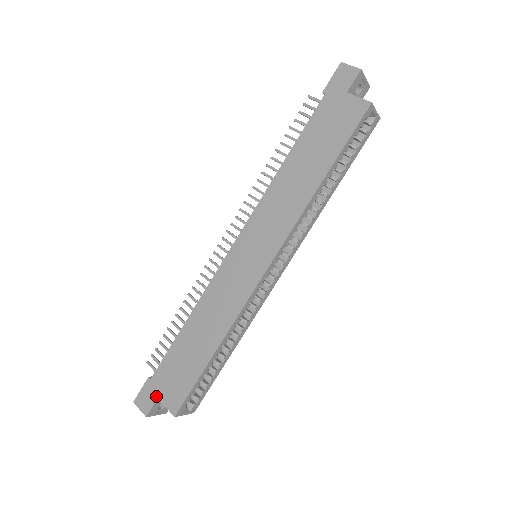
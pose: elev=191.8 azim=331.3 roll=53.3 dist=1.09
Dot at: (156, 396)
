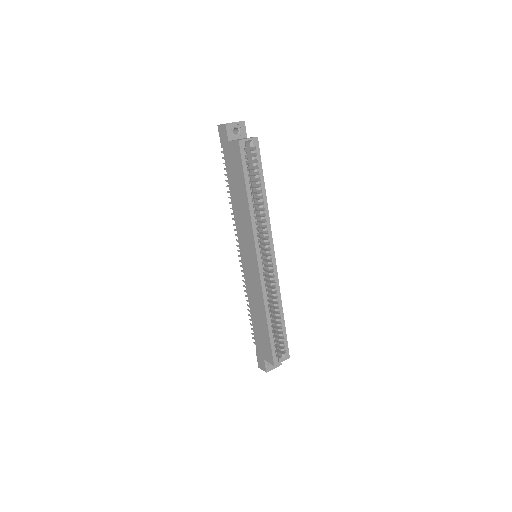
Dot at: (263, 359)
